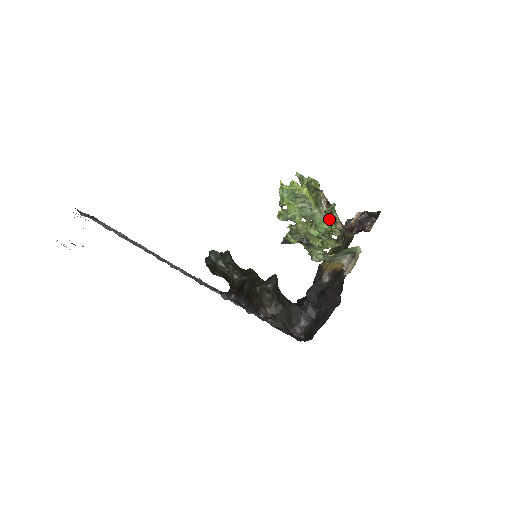
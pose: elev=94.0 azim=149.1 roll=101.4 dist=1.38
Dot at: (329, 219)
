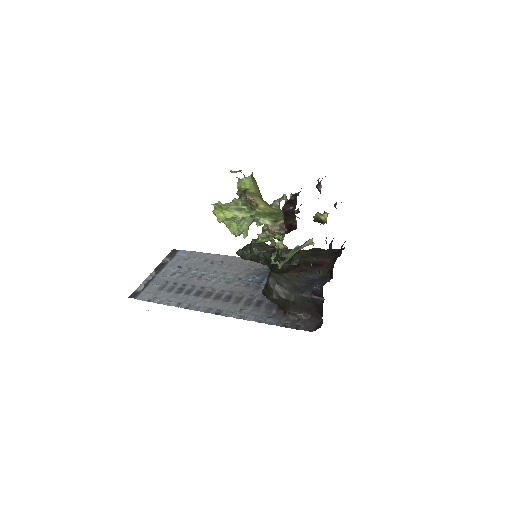
Dot at: occluded
